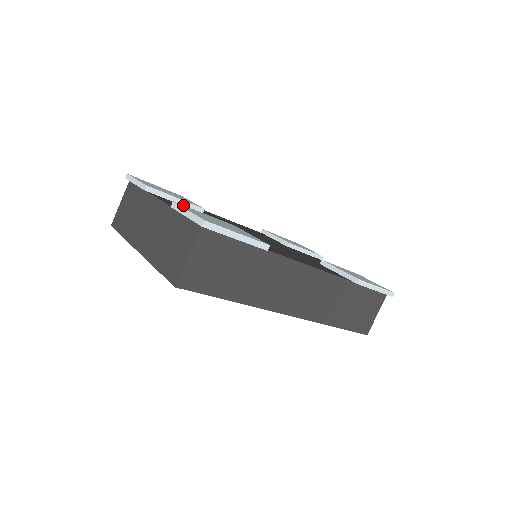
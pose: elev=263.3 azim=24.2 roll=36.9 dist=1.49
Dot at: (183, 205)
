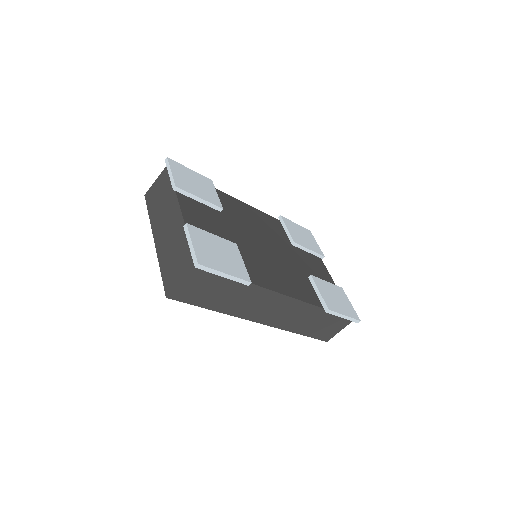
Dot at: (194, 226)
